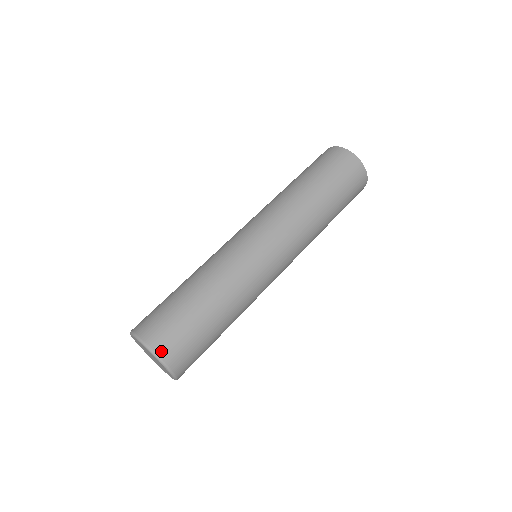
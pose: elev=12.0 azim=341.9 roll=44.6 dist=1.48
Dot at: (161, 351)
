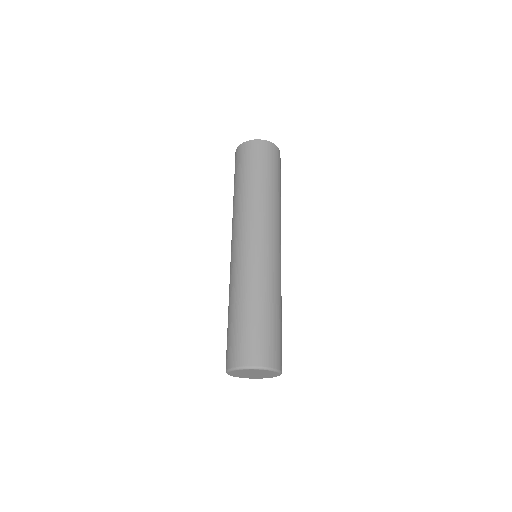
Dot at: (257, 362)
